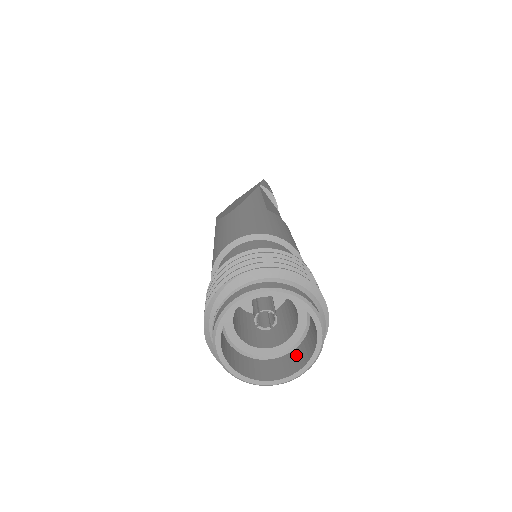
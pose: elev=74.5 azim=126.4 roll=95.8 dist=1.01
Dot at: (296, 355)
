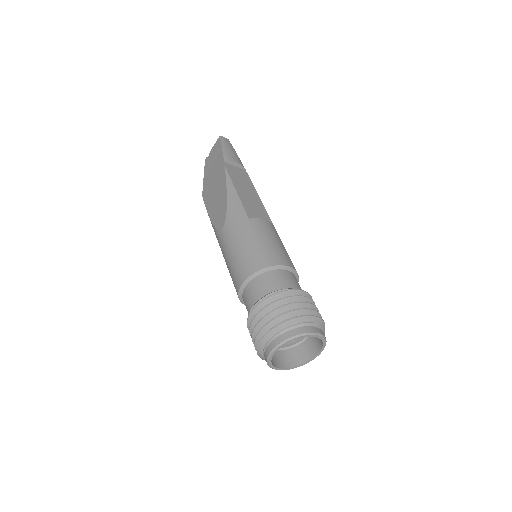
Dot at: (312, 342)
